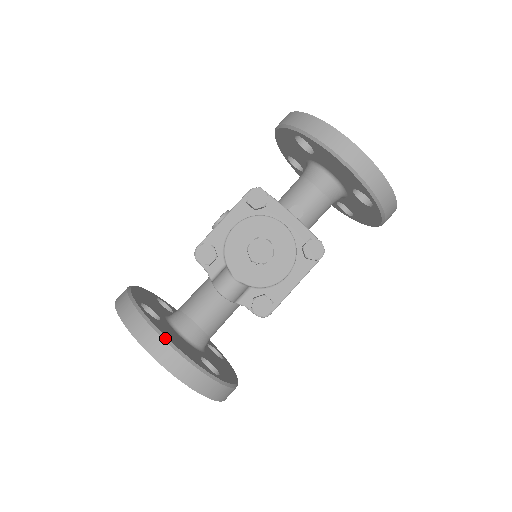
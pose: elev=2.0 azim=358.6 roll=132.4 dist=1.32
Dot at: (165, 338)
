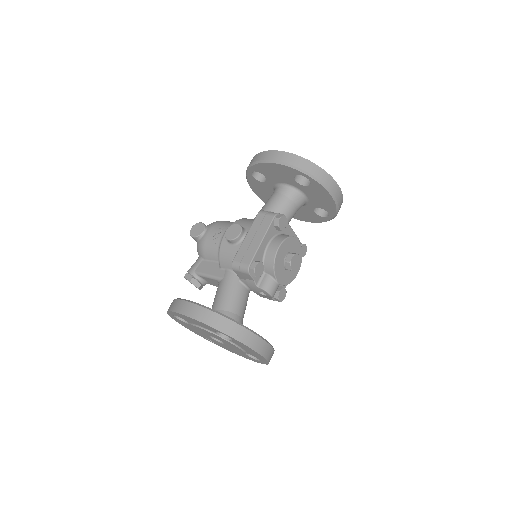
Dot at: (264, 339)
